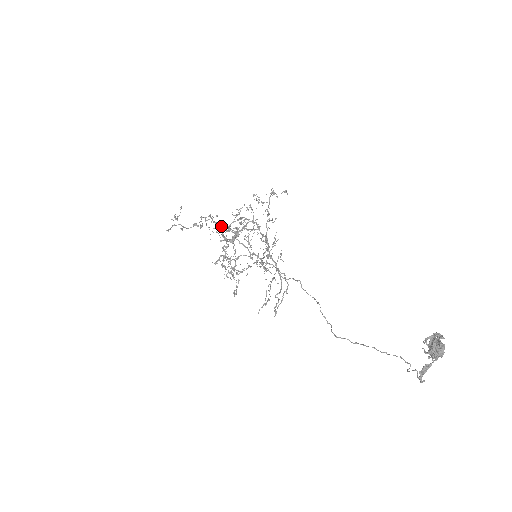
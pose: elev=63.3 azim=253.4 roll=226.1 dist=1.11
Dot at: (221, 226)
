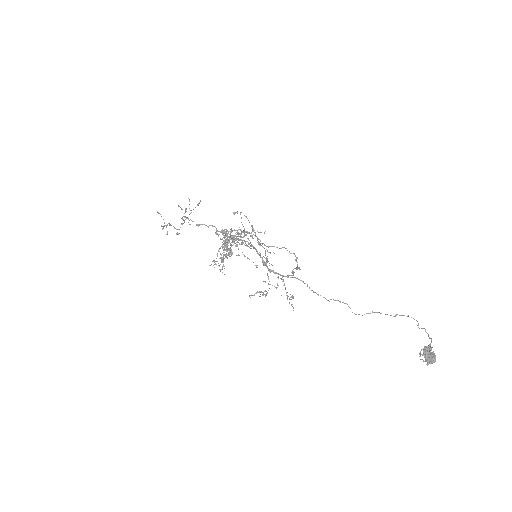
Dot at: occluded
